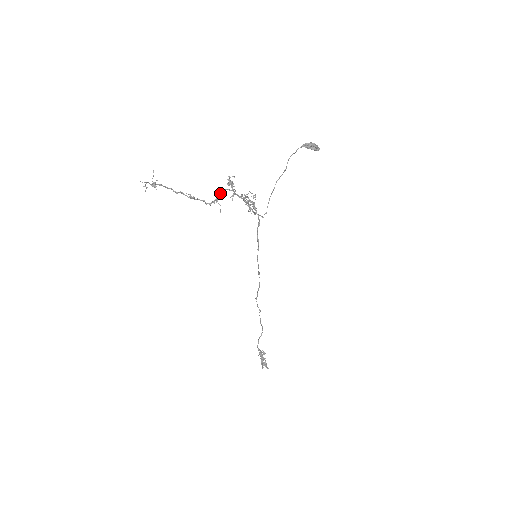
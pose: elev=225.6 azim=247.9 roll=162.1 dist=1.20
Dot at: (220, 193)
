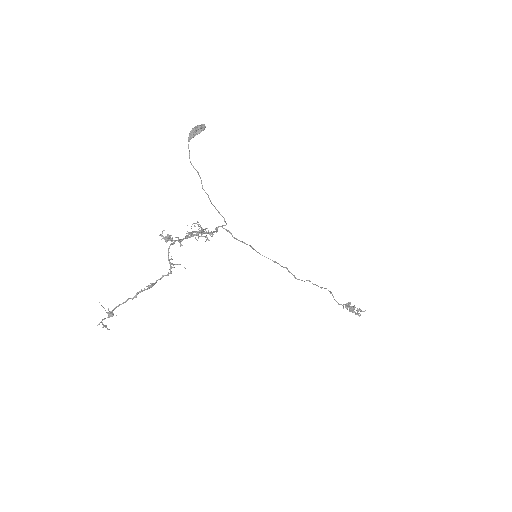
Dot at: (168, 256)
